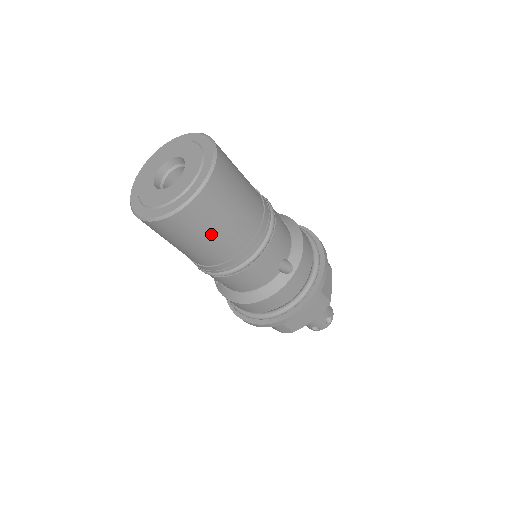
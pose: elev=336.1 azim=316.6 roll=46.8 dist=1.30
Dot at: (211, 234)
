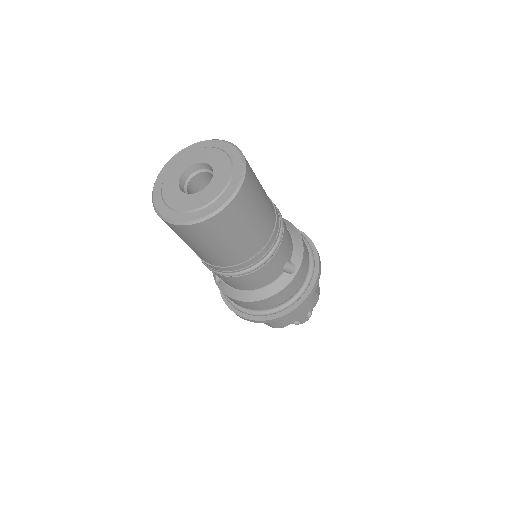
Dot at: (235, 238)
